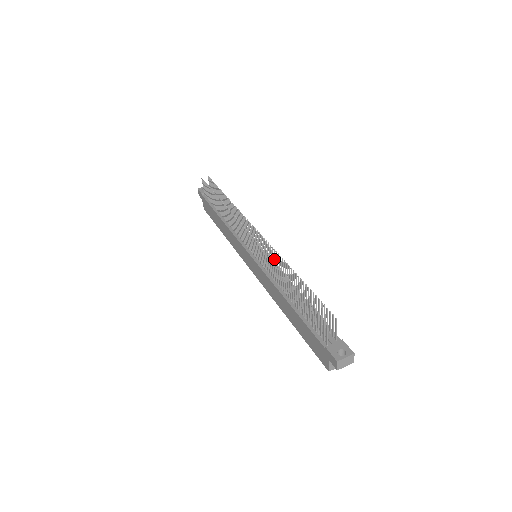
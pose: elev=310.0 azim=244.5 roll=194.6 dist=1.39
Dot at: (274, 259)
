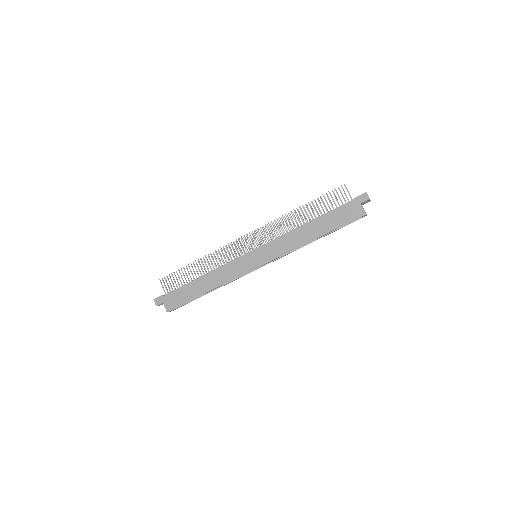
Dot at: (276, 230)
